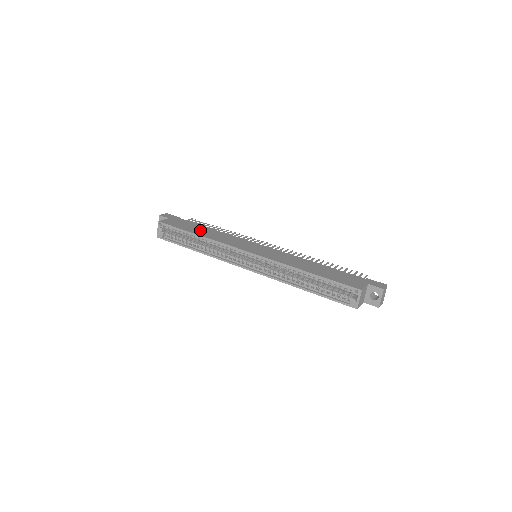
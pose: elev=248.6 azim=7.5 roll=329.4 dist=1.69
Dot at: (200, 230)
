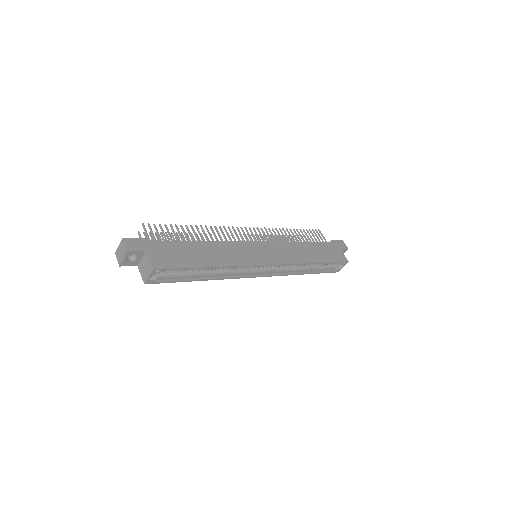
Dot at: (201, 255)
